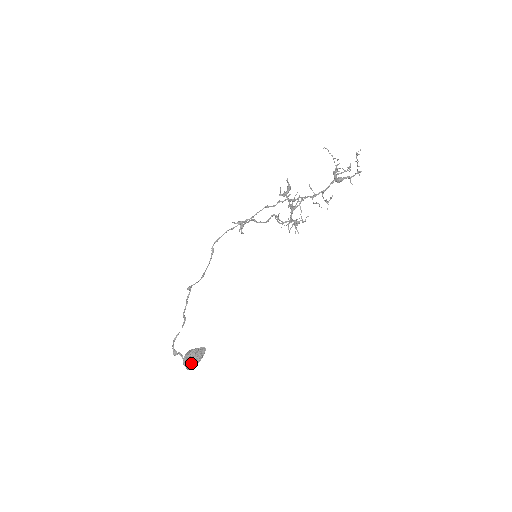
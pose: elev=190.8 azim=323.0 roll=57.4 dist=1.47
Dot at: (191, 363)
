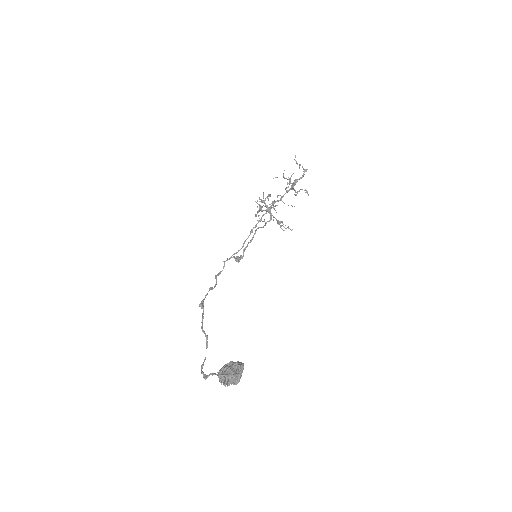
Dot at: (227, 371)
